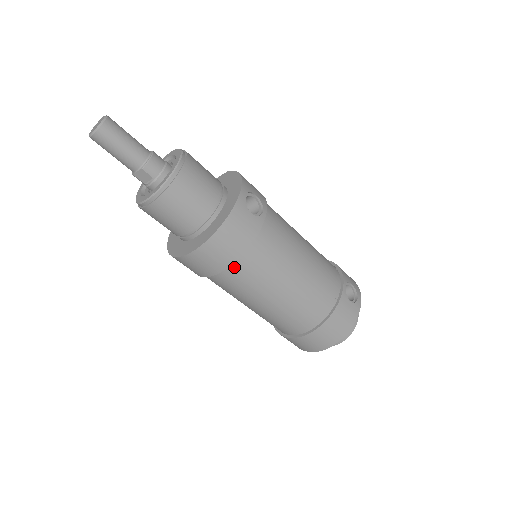
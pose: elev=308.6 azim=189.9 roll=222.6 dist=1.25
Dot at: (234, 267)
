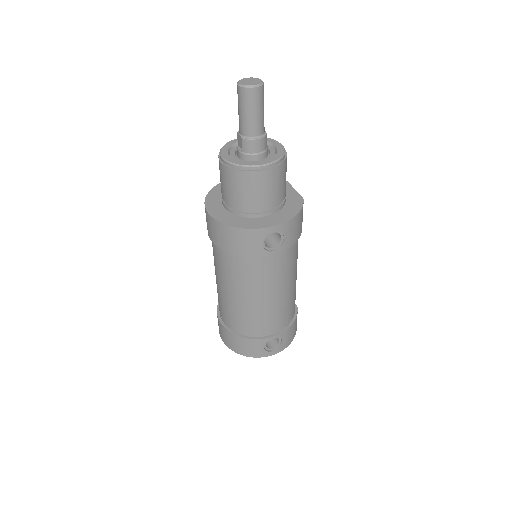
Dot at: (221, 250)
